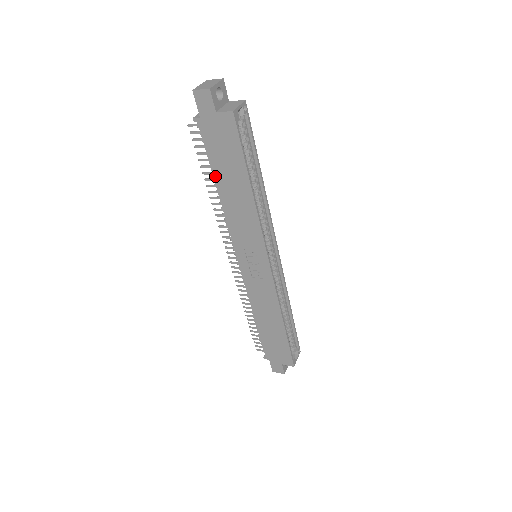
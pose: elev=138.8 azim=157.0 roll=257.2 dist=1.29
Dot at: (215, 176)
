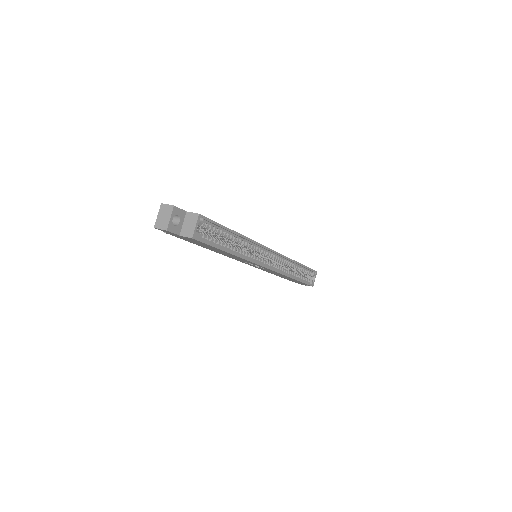
Dot at: occluded
